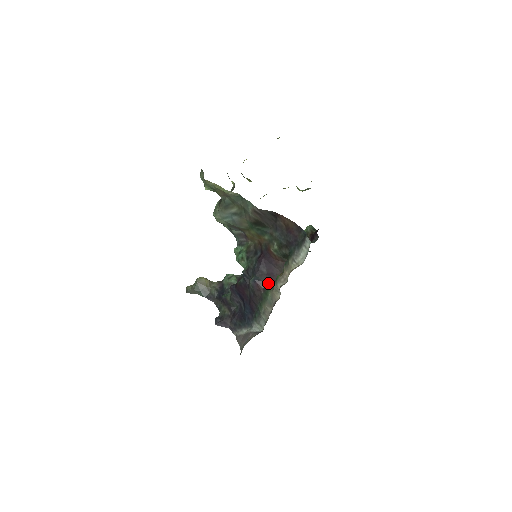
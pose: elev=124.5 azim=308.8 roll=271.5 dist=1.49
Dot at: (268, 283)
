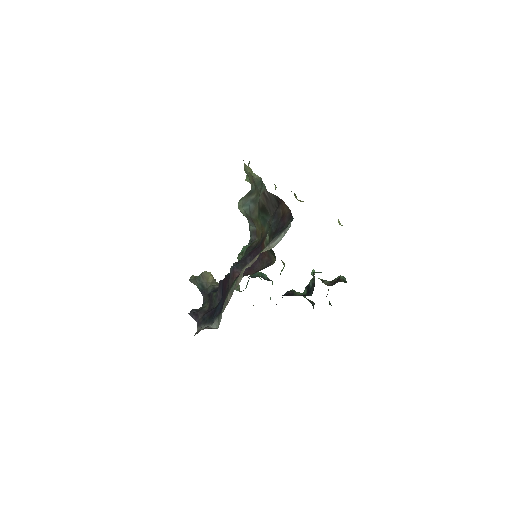
Dot at: (243, 273)
